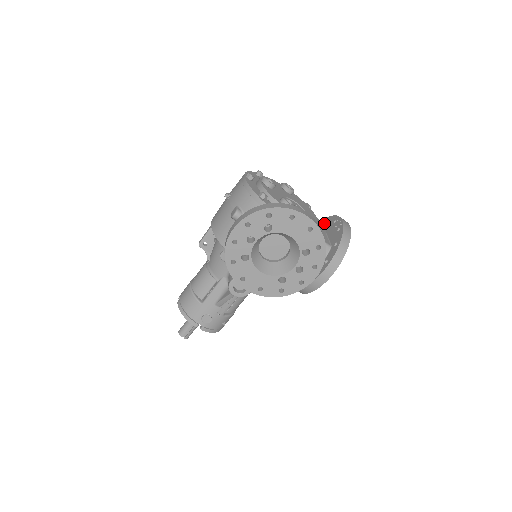
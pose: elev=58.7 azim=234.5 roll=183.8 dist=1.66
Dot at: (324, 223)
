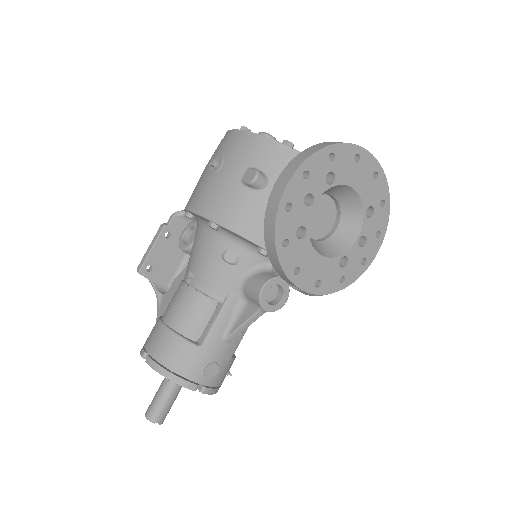
Dot at: occluded
